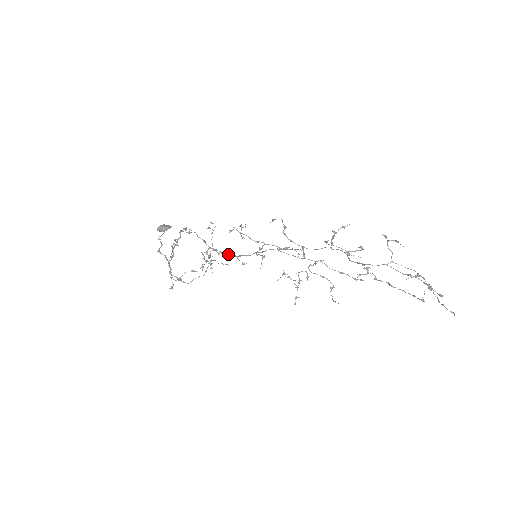
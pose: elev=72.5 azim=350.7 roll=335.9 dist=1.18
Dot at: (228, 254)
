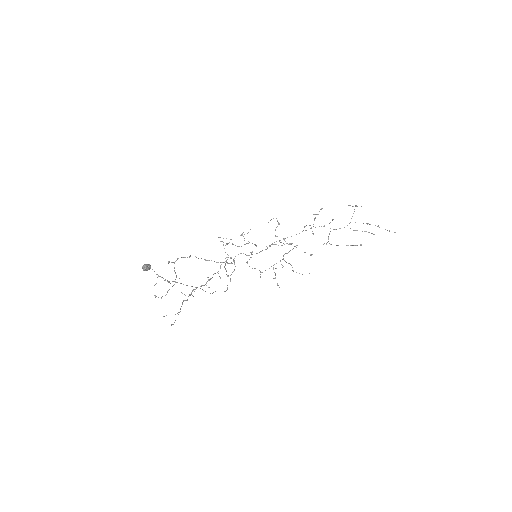
Dot at: (224, 267)
